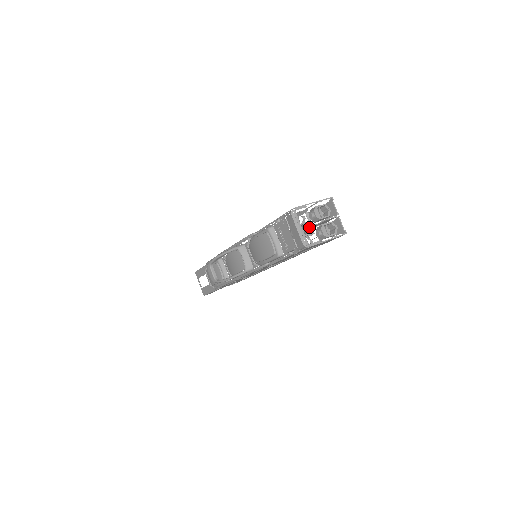
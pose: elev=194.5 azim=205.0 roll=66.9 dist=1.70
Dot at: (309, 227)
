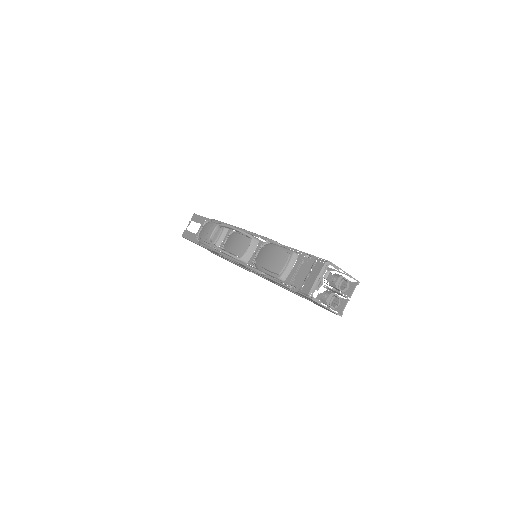
Dot at: (322, 283)
